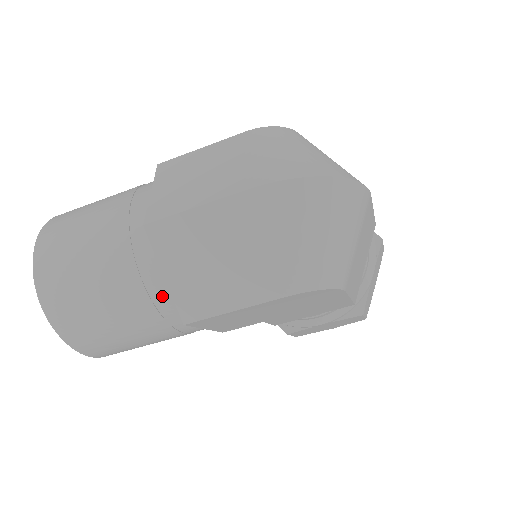
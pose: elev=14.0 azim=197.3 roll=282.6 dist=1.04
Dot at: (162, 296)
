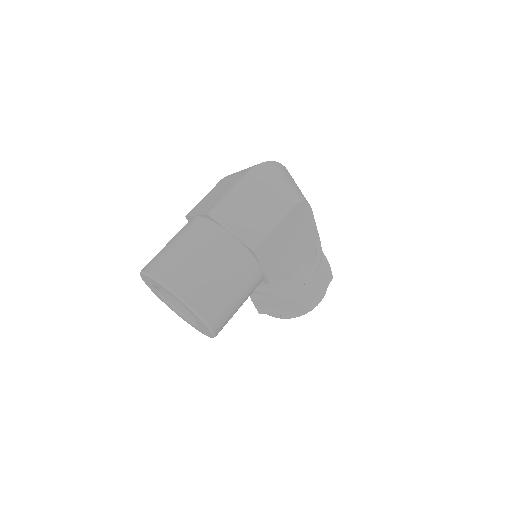
Dot at: (234, 245)
